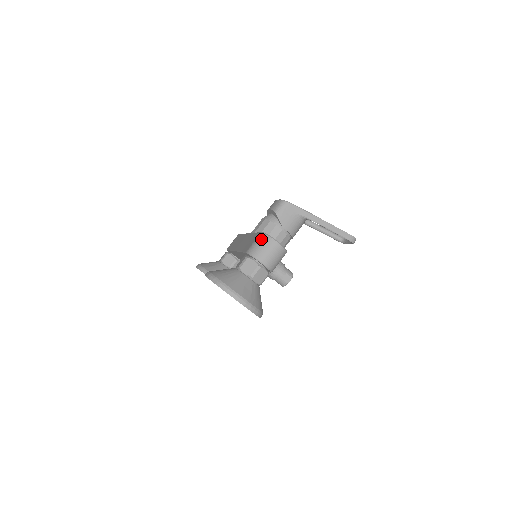
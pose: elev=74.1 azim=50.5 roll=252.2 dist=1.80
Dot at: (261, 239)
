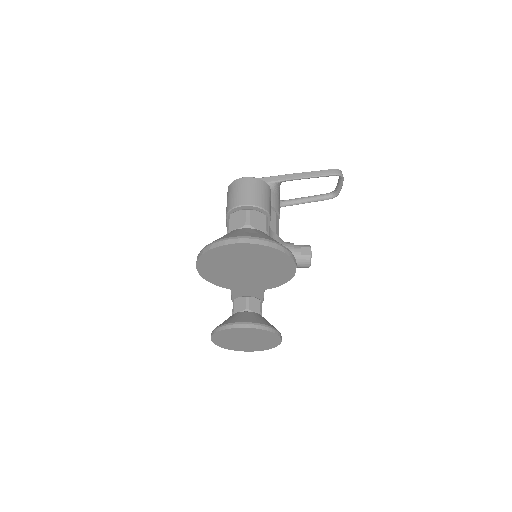
Dot at: (230, 190)
